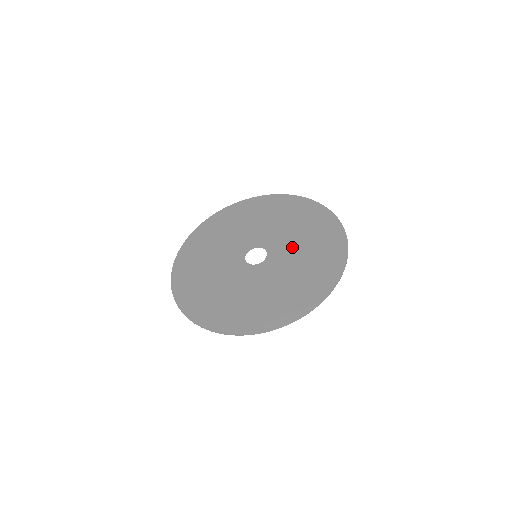
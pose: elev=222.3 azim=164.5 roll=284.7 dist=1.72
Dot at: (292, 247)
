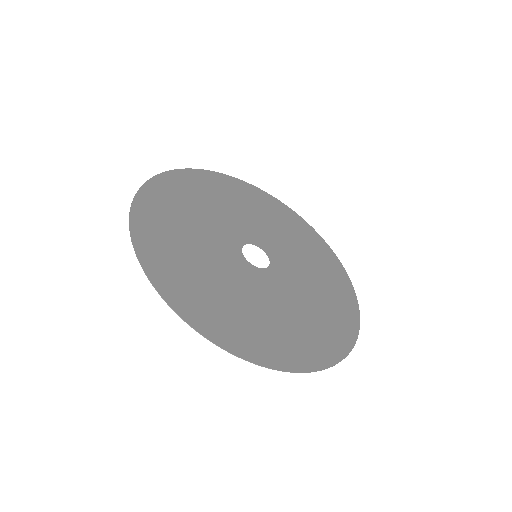
Dot at: (275, 236)
